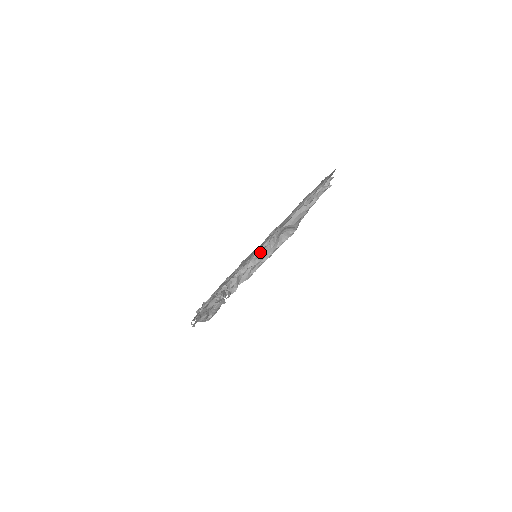
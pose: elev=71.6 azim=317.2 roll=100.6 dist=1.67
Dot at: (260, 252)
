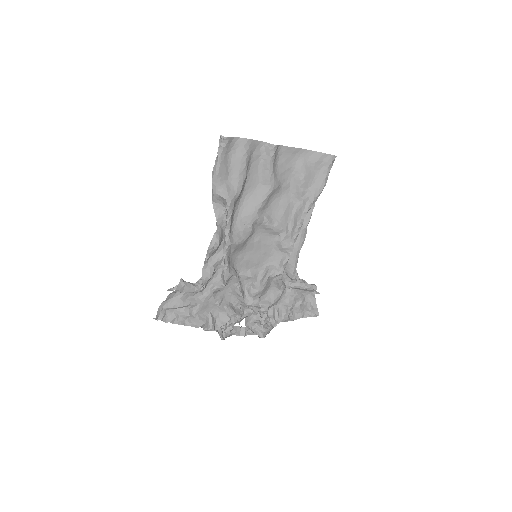
Dot at: (216, 238)
